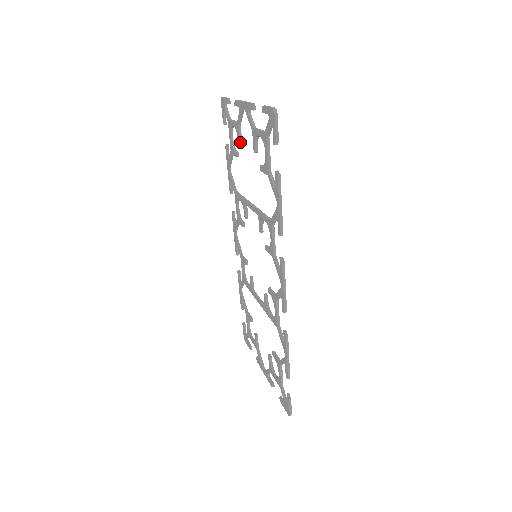
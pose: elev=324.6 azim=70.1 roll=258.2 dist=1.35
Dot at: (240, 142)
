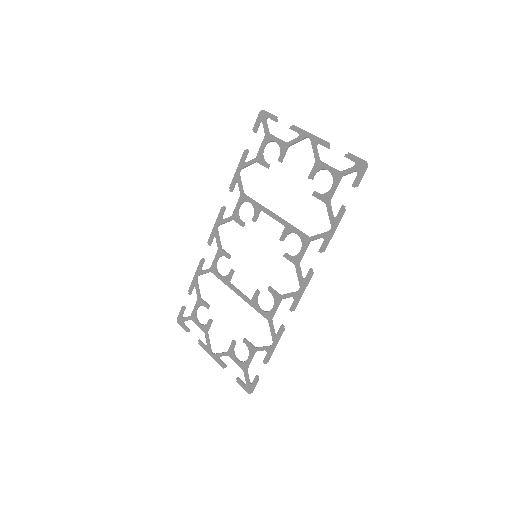
Dot at: (282, 159)
